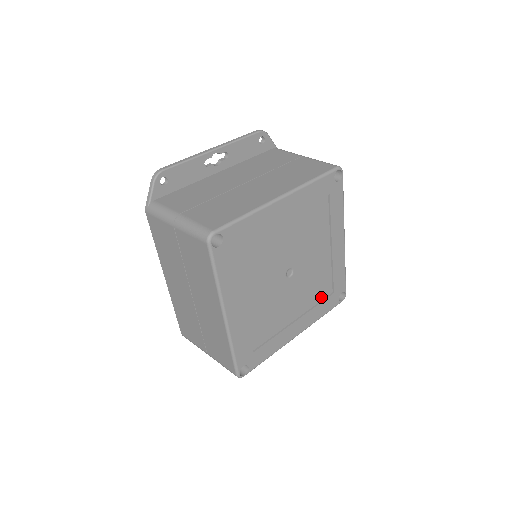
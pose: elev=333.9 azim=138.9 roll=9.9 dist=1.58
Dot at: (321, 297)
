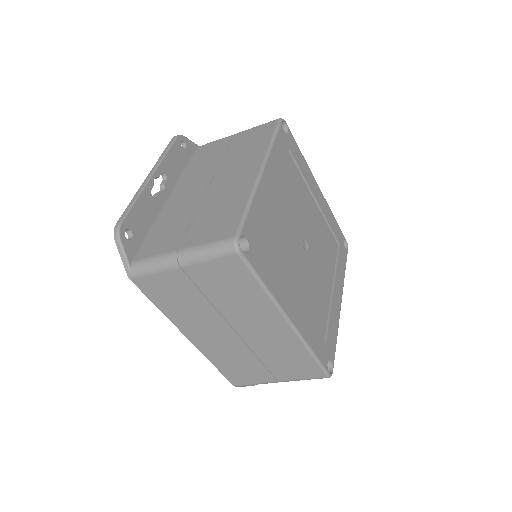
Dot at: (334, 255)
